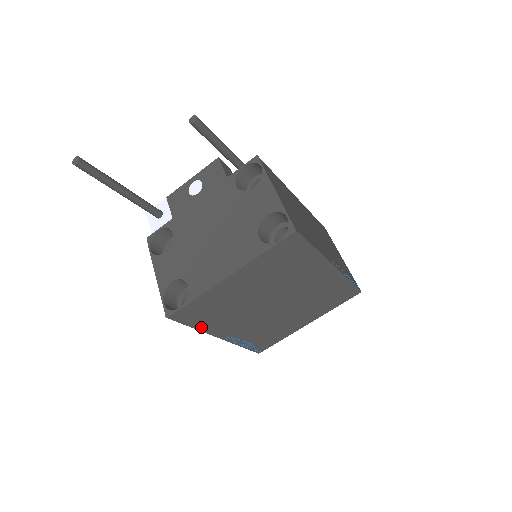
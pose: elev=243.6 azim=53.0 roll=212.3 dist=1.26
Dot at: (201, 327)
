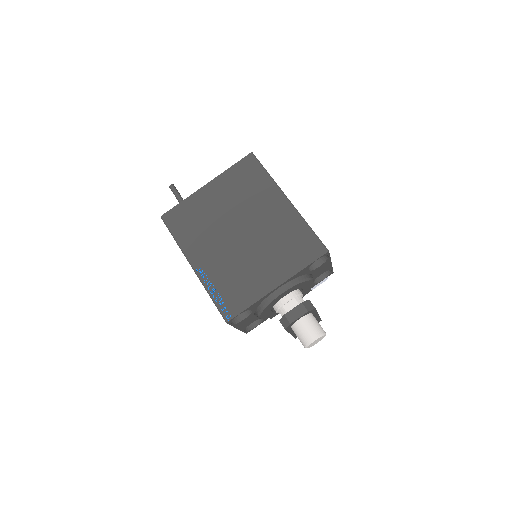
Dot at: (181, 241)
